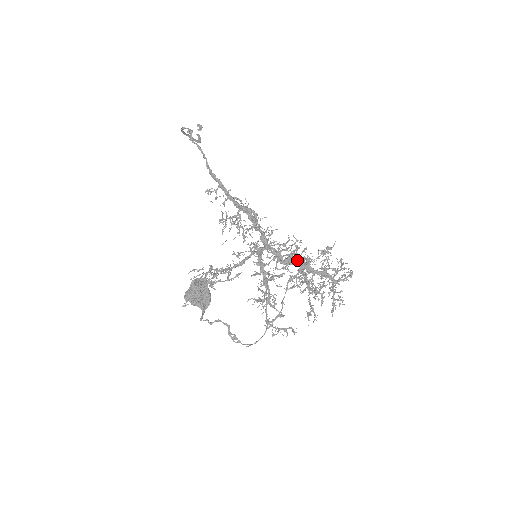
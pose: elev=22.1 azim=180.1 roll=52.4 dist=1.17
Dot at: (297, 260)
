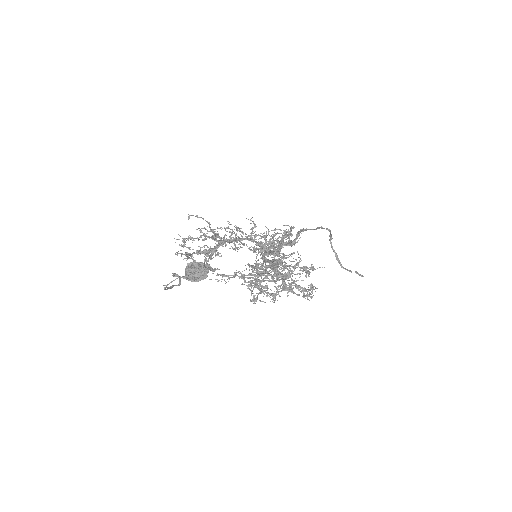
Dot at: occluded
